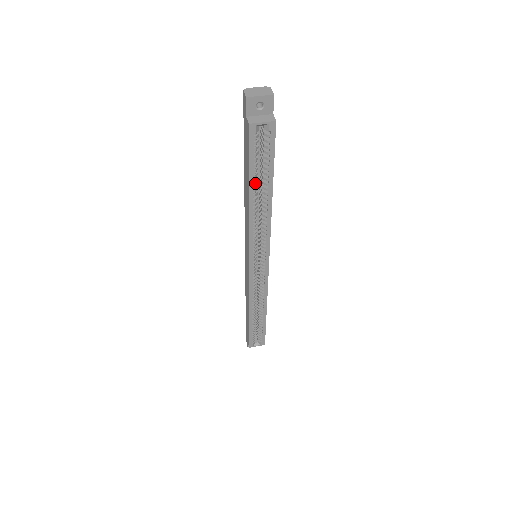
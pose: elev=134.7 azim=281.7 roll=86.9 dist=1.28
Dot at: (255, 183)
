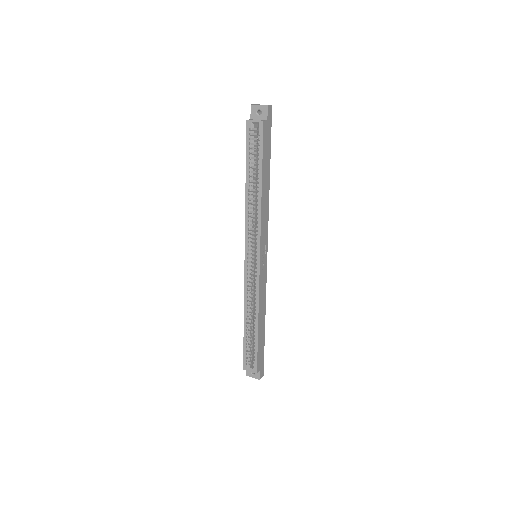
Dot at: (251, 173)
